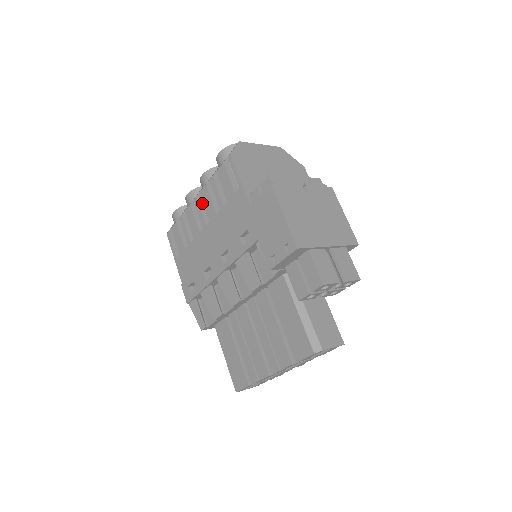
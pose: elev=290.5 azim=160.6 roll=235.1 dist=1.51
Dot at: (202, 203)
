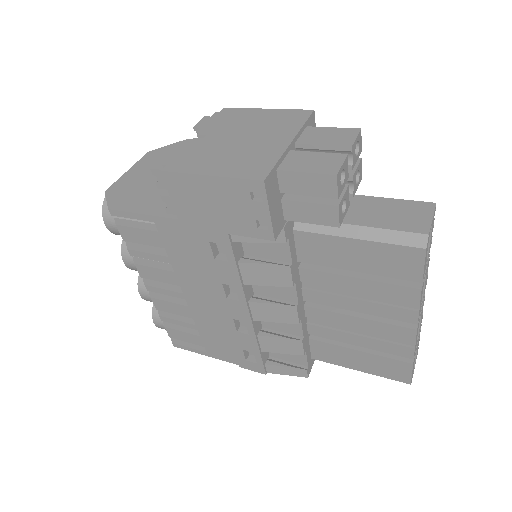
Dot at: (156, 282)
